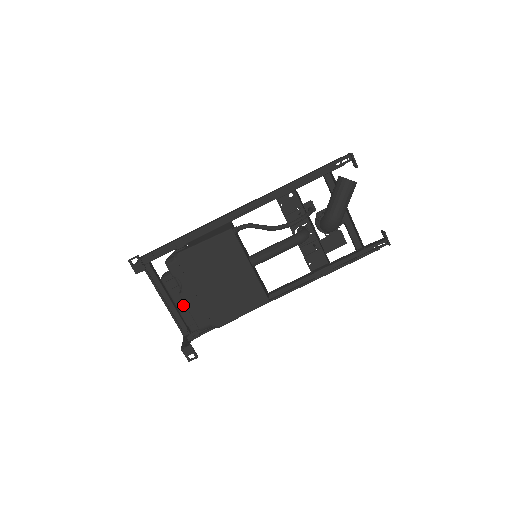
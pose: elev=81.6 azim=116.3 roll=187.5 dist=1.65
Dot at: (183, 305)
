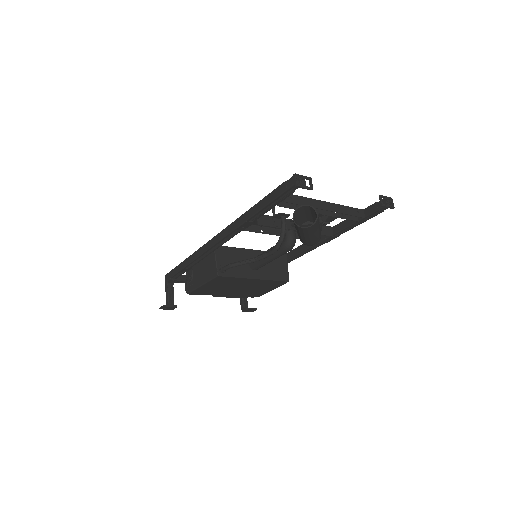
Dot at: occluded
